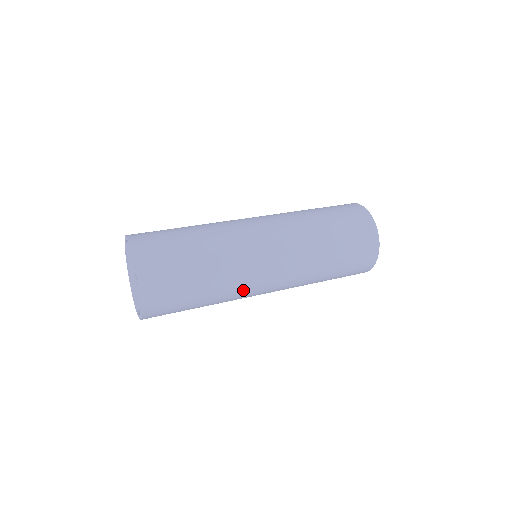
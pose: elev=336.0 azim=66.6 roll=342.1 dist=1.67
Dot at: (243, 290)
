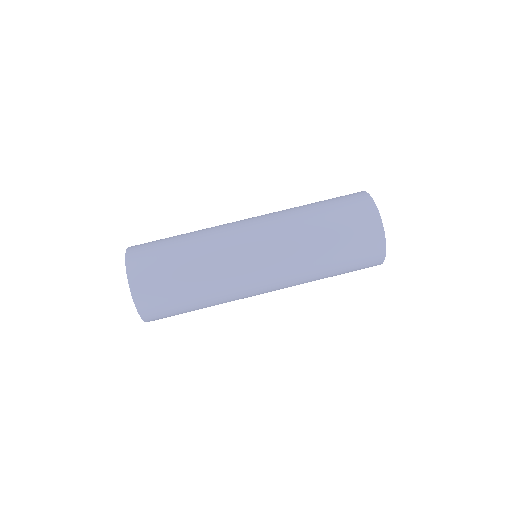
Dot at: (235, 290)
